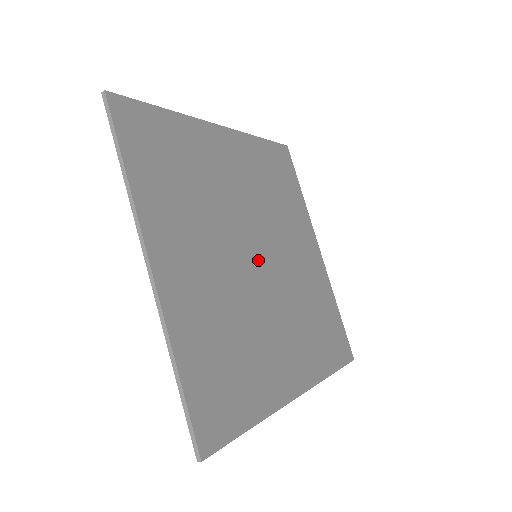
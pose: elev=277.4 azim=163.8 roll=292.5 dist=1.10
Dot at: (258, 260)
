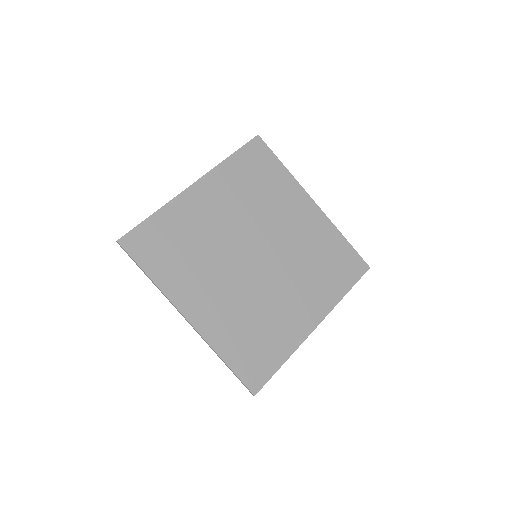
Dot at: (258, 259)
